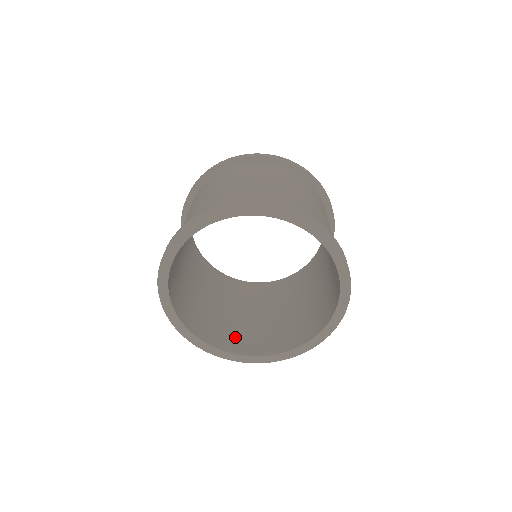
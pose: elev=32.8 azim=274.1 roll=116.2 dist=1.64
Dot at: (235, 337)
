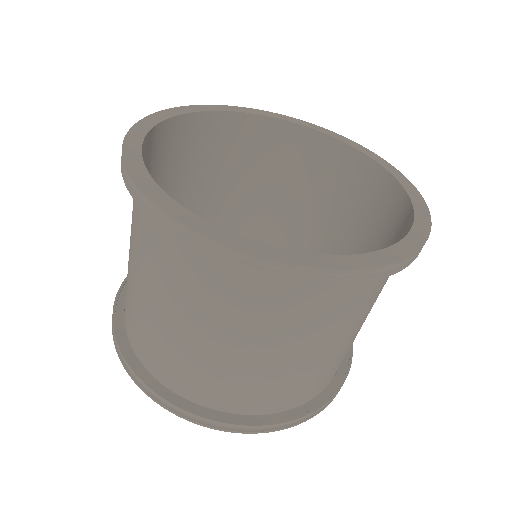
Dot at: (215, 271)
